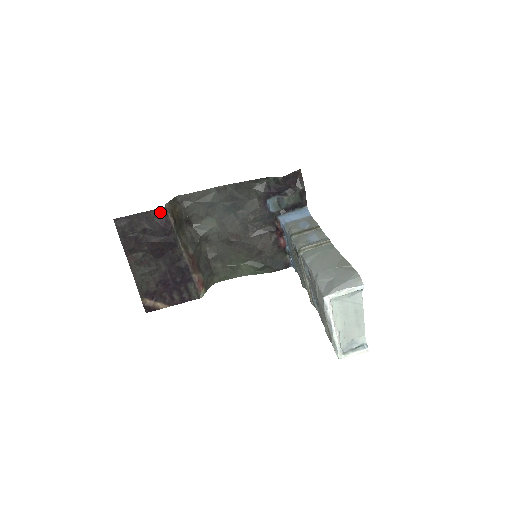
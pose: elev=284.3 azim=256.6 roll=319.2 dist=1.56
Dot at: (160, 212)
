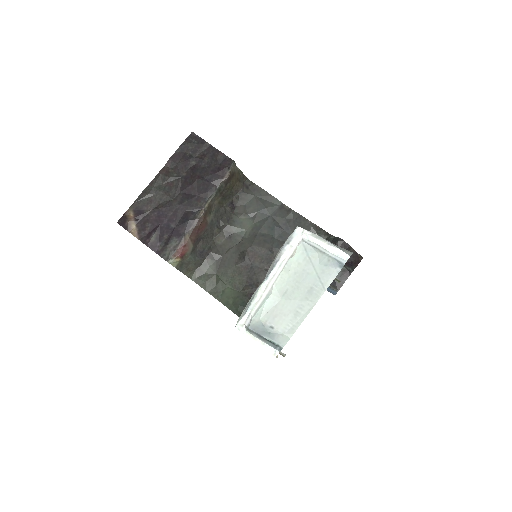
Dot at: (227, 161)
